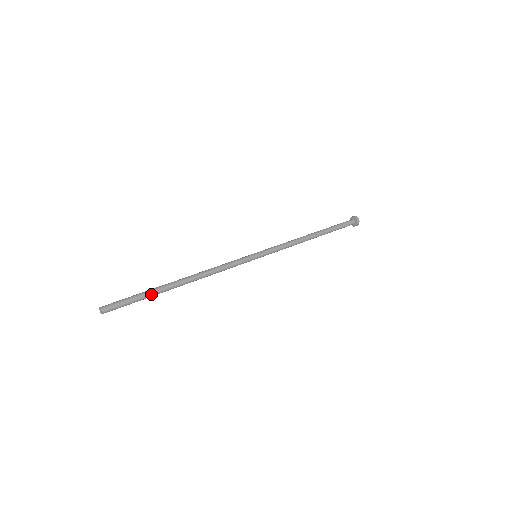
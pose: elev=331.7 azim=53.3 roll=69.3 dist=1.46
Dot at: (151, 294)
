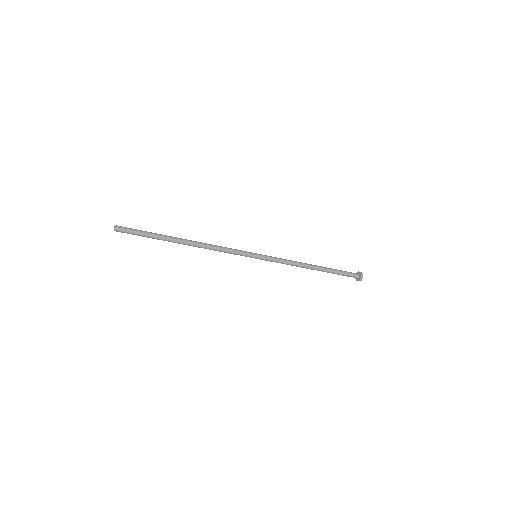
Dot at: (157, 236)
